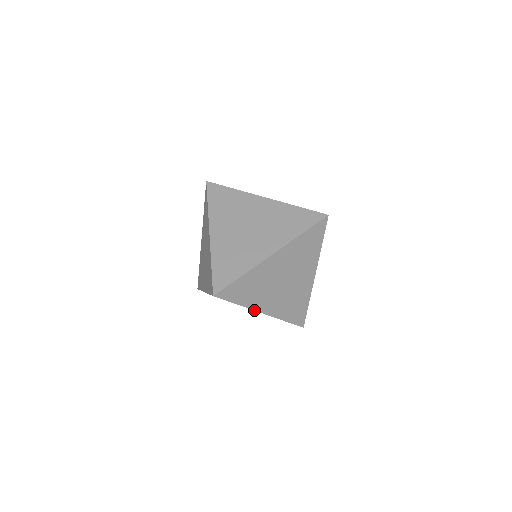
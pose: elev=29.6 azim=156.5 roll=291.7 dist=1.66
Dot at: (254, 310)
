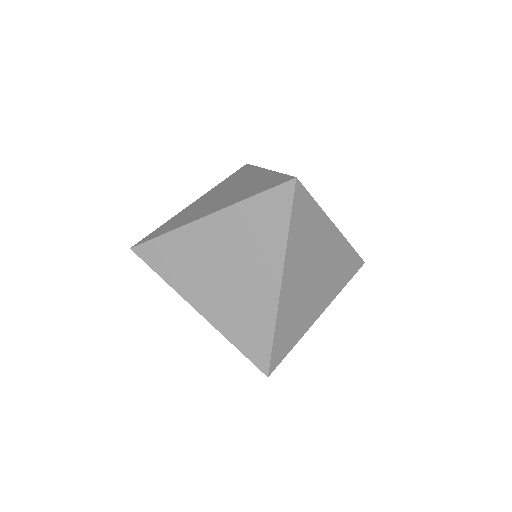
Dot at: occluded
